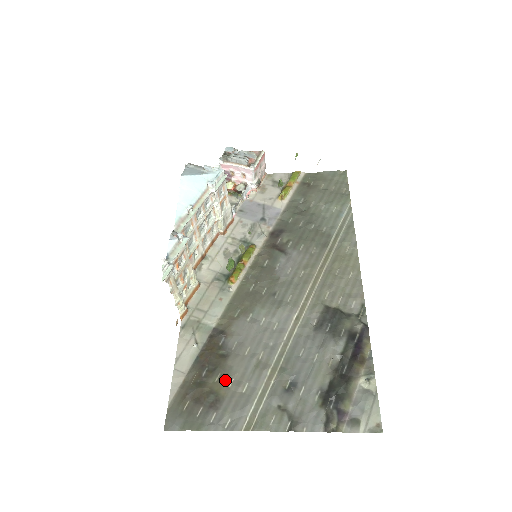
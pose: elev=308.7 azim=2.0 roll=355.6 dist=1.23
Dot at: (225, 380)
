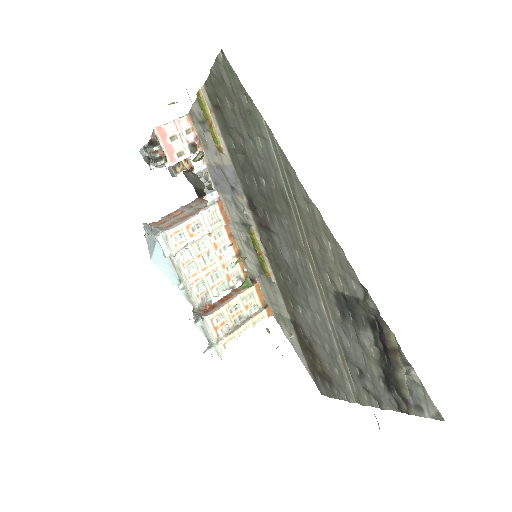
Dot at: (323, 365)
